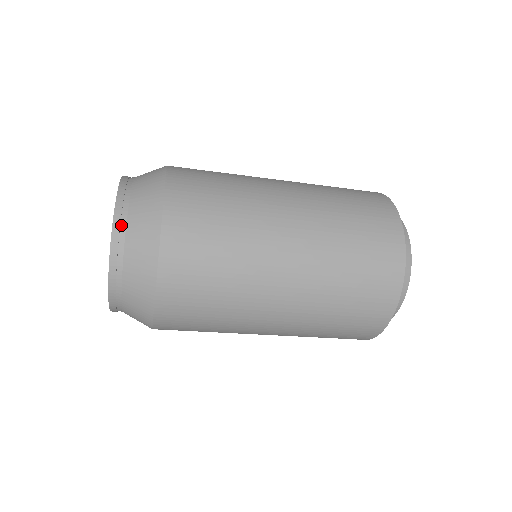
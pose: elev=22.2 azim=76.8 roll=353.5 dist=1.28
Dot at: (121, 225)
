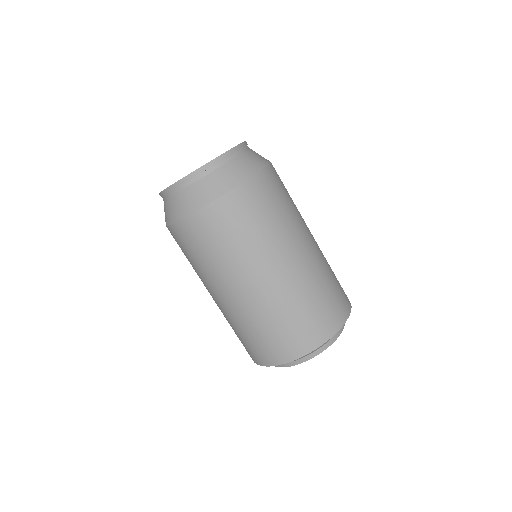
Dot at: (245, 147)
